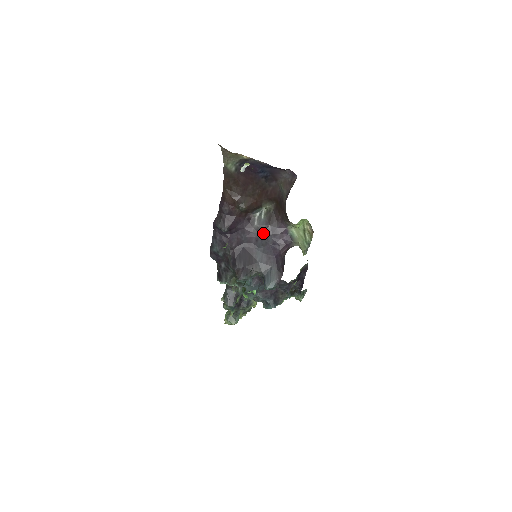
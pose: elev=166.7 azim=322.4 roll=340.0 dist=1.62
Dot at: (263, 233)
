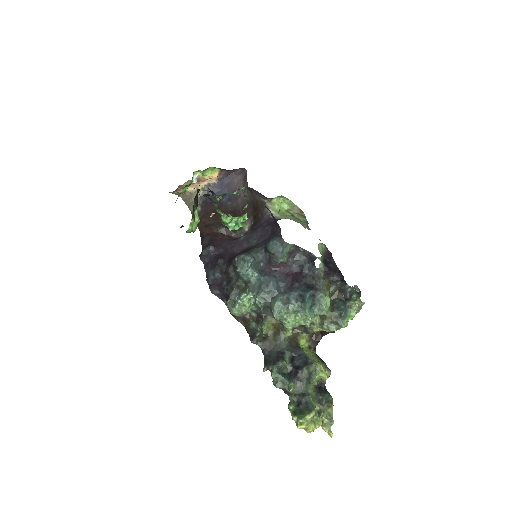
Dot at: (250, 233)
